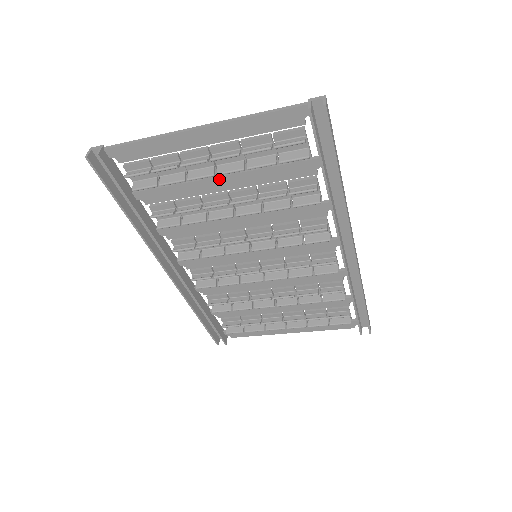
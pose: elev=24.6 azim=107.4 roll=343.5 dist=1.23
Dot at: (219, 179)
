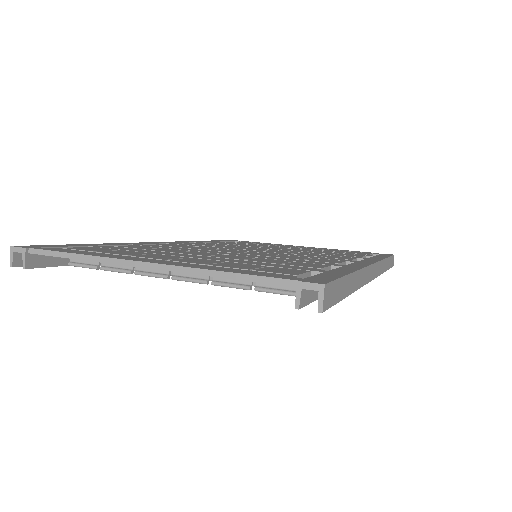
Dot at: occluded
